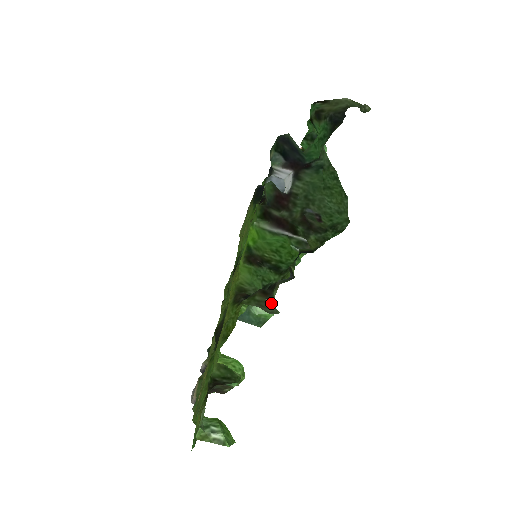
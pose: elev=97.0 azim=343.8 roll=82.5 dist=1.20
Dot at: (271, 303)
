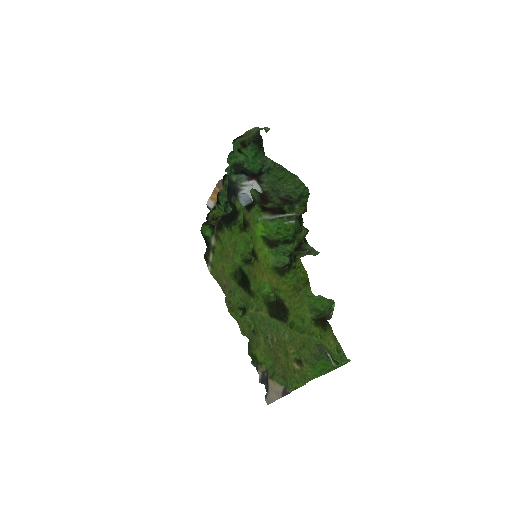
Dot at: (310, 251)
